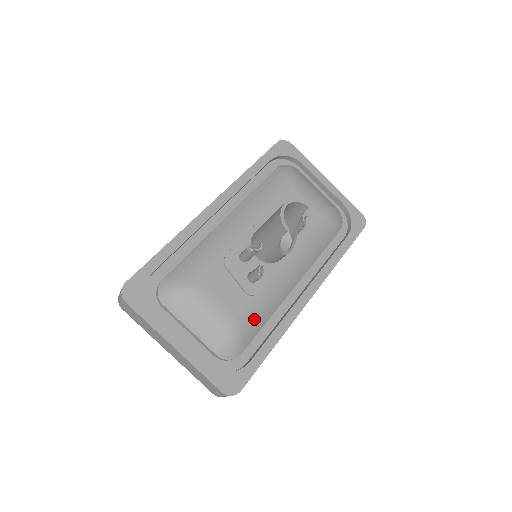
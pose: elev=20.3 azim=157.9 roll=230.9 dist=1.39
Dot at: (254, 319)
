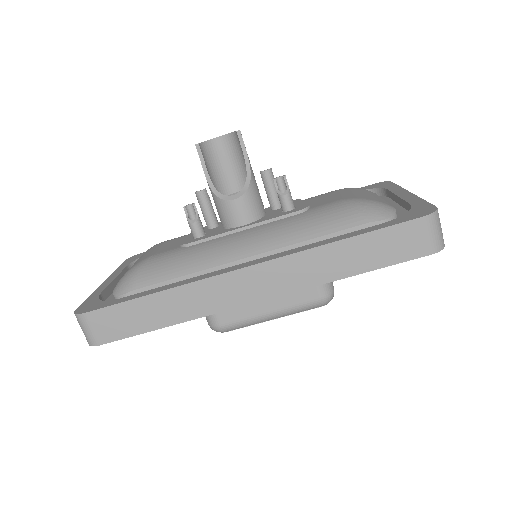
Dot at: (163, 264)
